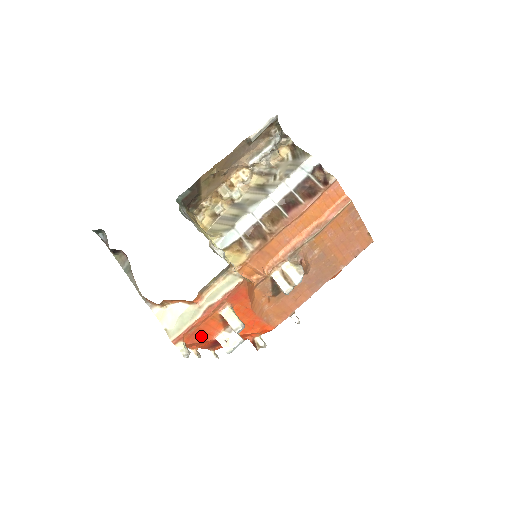
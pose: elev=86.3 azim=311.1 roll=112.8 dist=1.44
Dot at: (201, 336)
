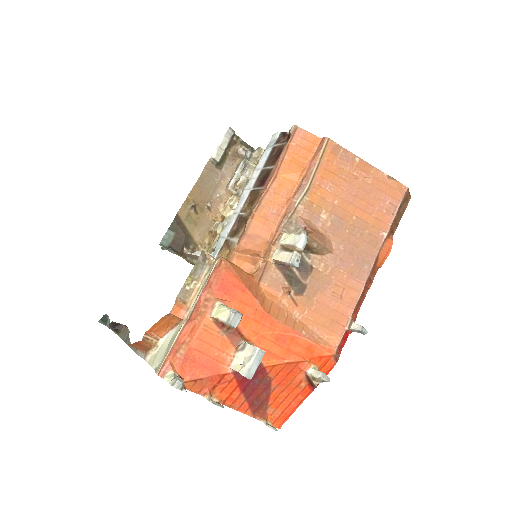
Dot at: (203, 364)
